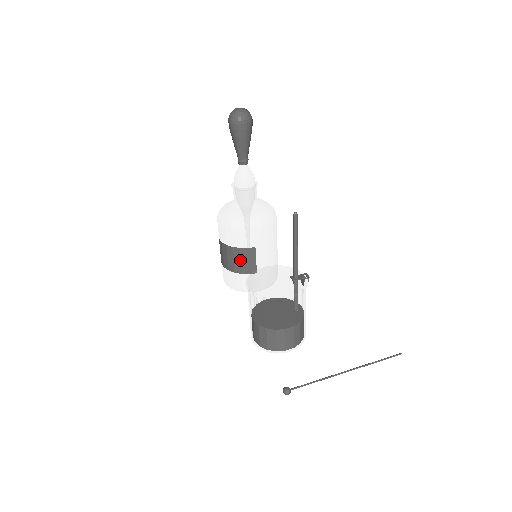
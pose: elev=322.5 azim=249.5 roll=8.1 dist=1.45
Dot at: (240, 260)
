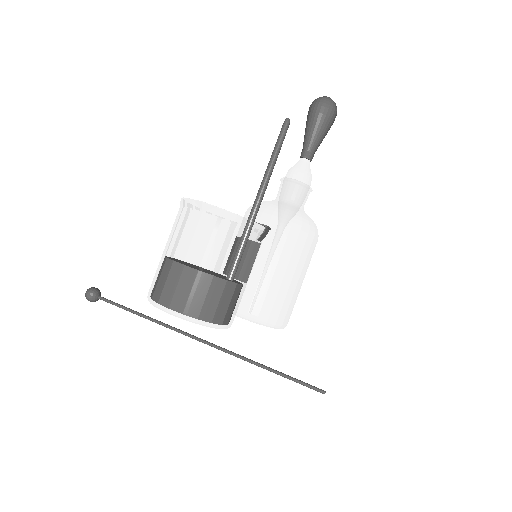
Dot at: occluded
